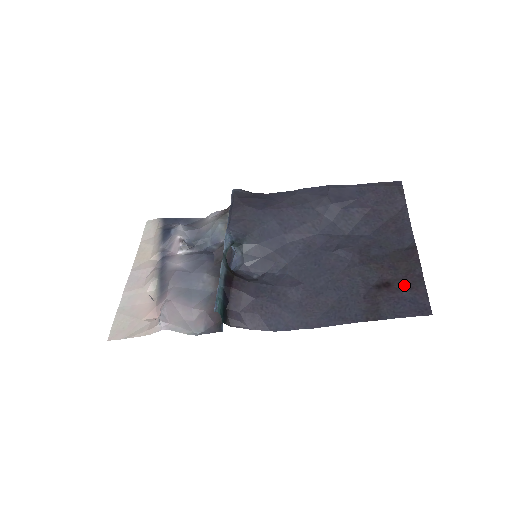
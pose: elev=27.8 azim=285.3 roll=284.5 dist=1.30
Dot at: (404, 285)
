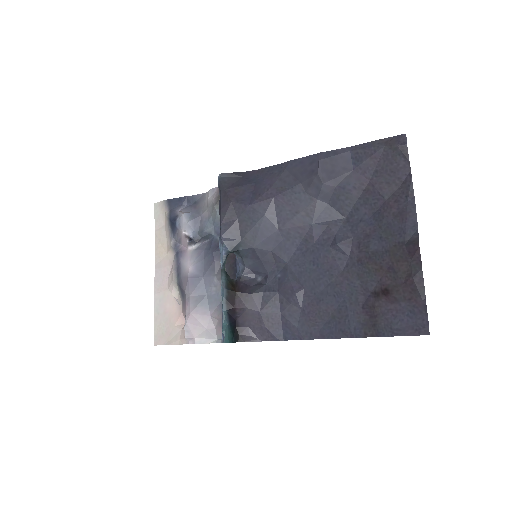
Dot at: (403, 294)
